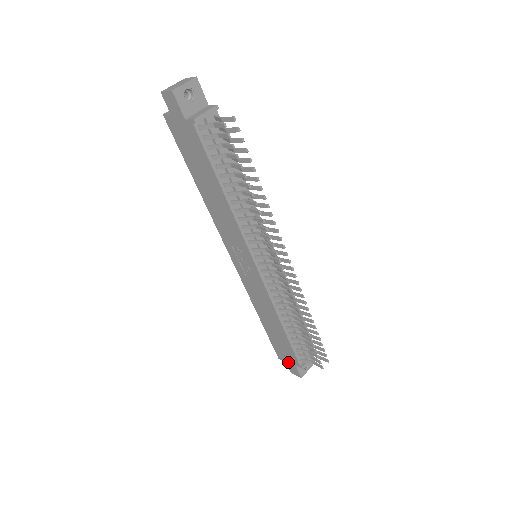
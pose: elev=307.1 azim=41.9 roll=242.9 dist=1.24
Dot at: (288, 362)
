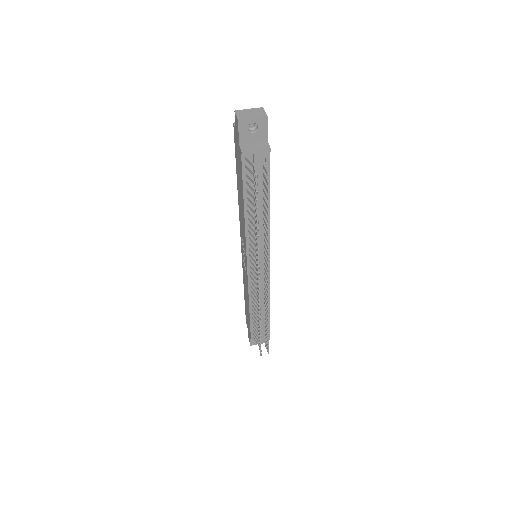
Dot at: (248, 329)
